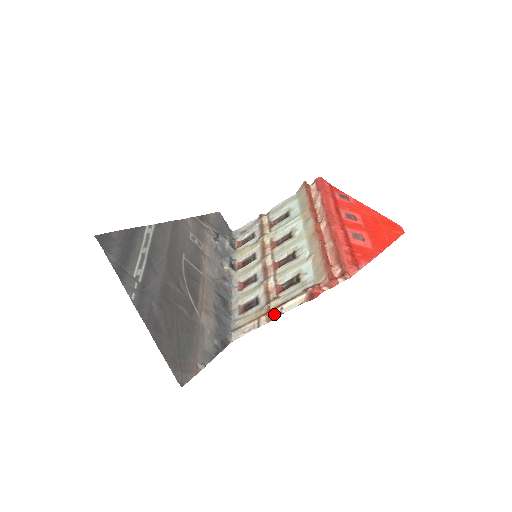
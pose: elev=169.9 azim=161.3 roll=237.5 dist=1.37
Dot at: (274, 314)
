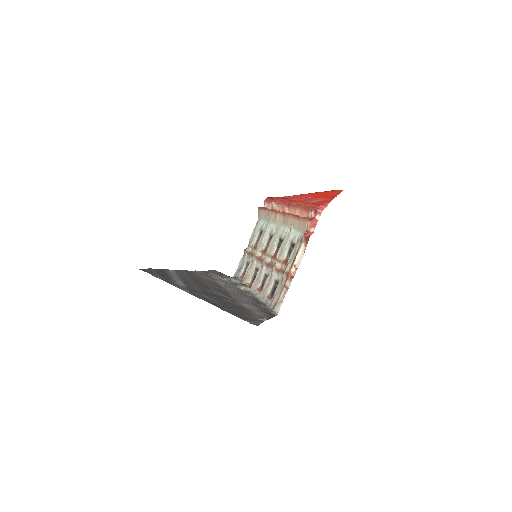
Dot at: (292, 274)
